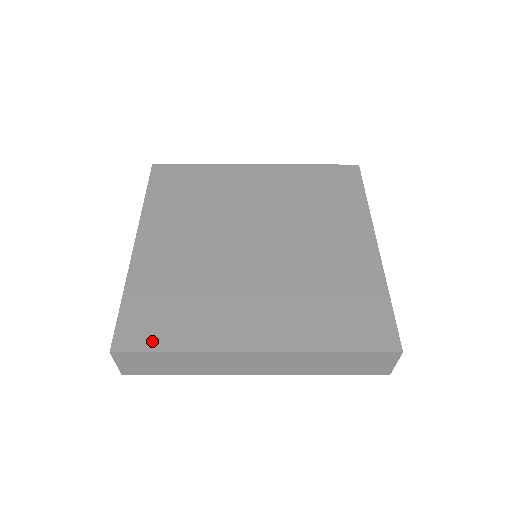
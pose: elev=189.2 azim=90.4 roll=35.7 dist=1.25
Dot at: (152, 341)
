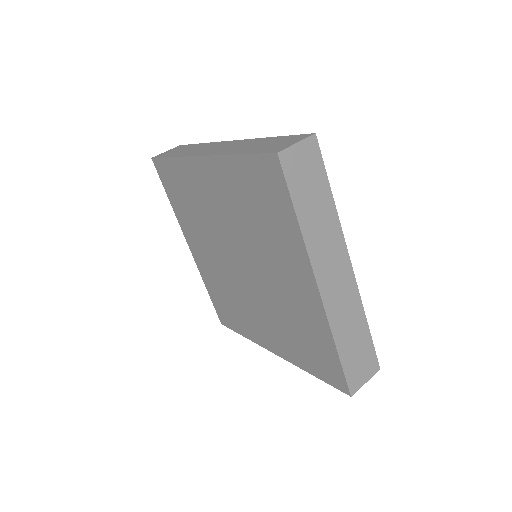
Dot at: (231, 325)
